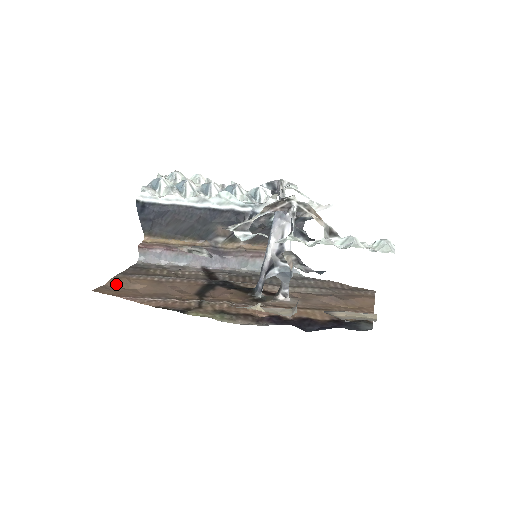
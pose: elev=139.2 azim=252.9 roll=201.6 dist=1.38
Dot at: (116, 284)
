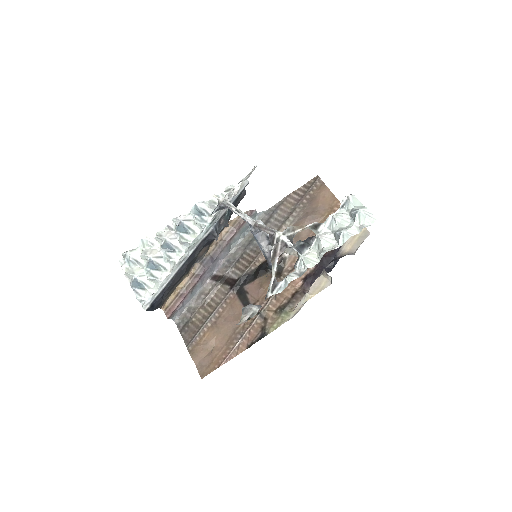
Dot at: (200, 357)
